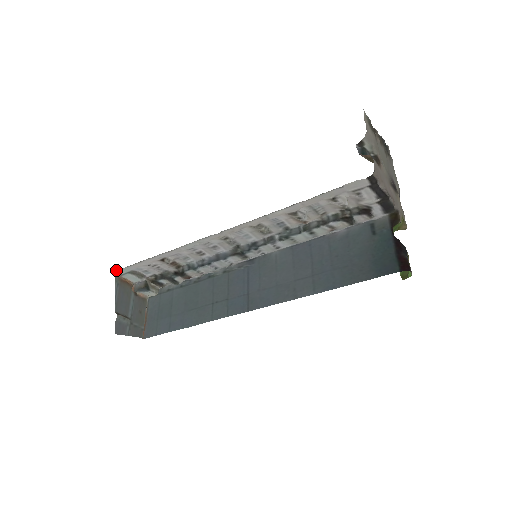
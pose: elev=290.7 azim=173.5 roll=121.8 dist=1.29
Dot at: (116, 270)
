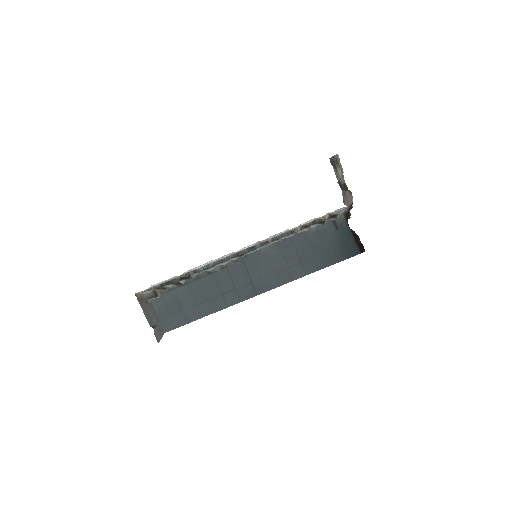
Dot at: (136, 293)
